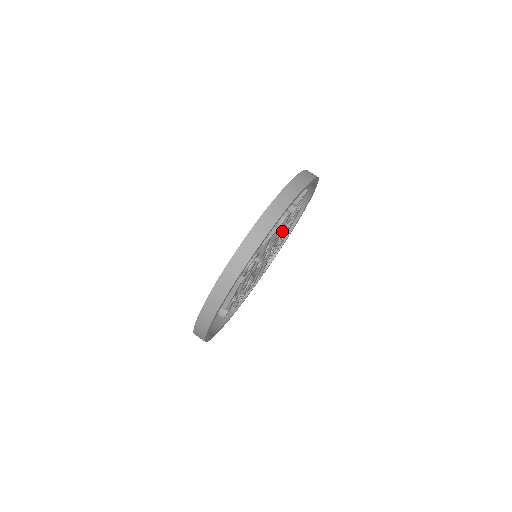
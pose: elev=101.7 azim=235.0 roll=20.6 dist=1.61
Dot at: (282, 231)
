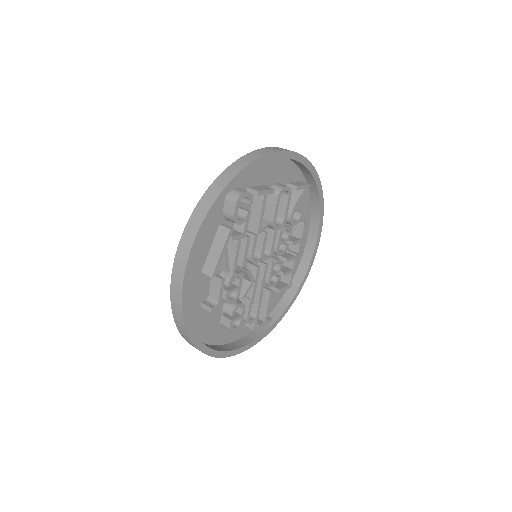
Dot at: (284, 228)
